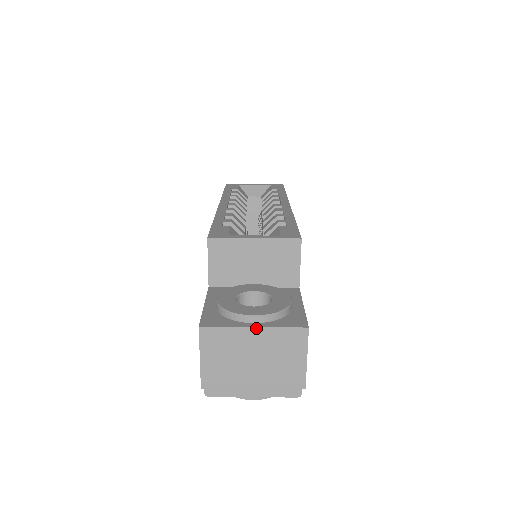
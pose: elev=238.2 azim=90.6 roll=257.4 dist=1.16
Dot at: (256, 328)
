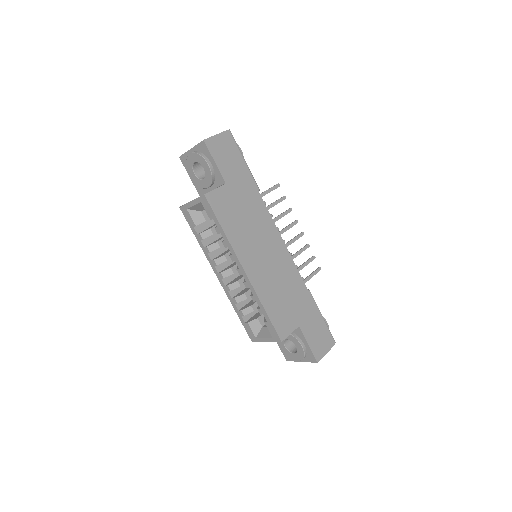
Dot at: occluded
